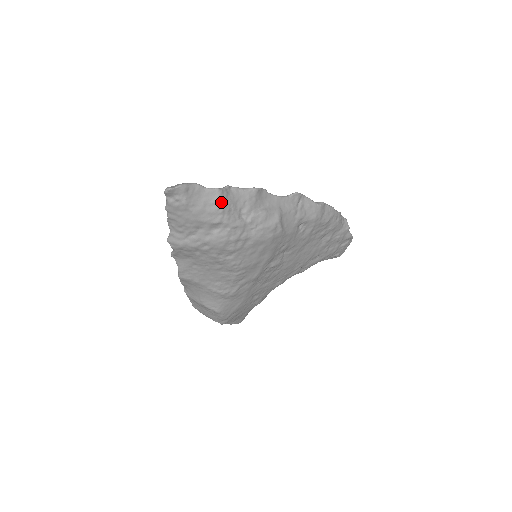
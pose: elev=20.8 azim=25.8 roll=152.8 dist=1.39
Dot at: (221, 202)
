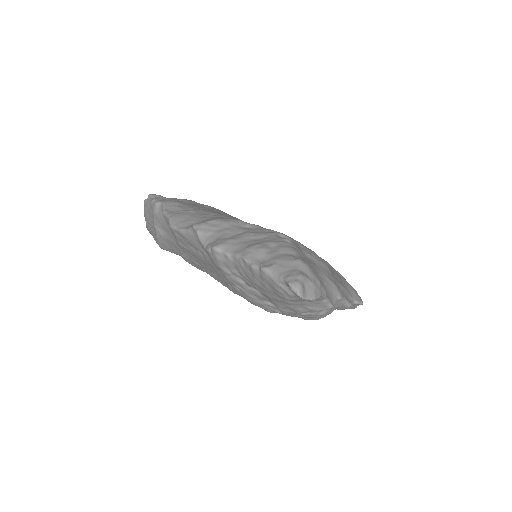
Dot at: (314, 311)
